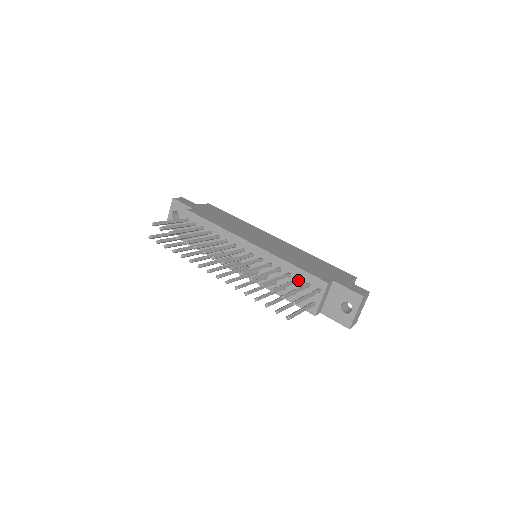
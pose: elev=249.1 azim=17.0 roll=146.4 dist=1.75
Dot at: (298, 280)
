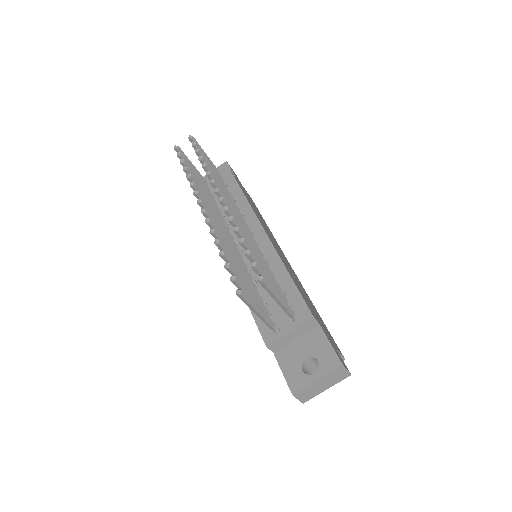
Dot at: (282, 291)
